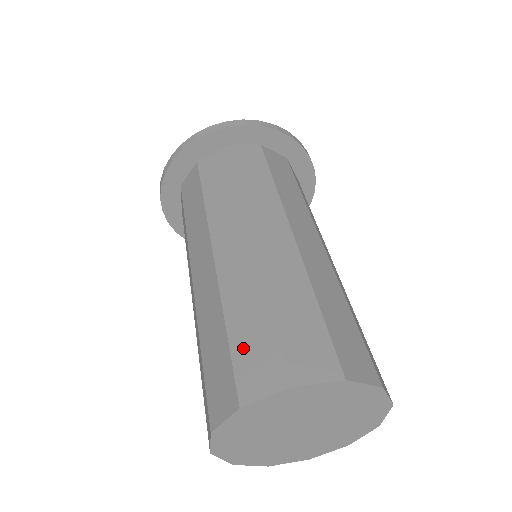
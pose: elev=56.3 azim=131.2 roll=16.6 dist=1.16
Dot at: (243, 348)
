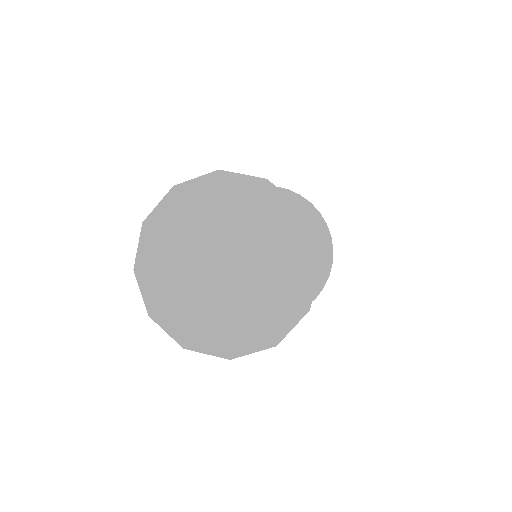
Dot at: occluded
